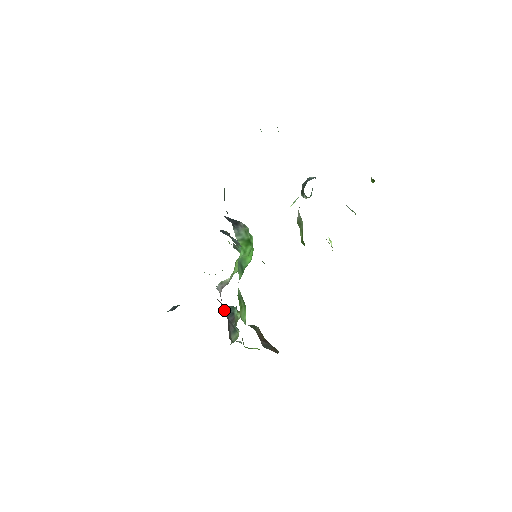
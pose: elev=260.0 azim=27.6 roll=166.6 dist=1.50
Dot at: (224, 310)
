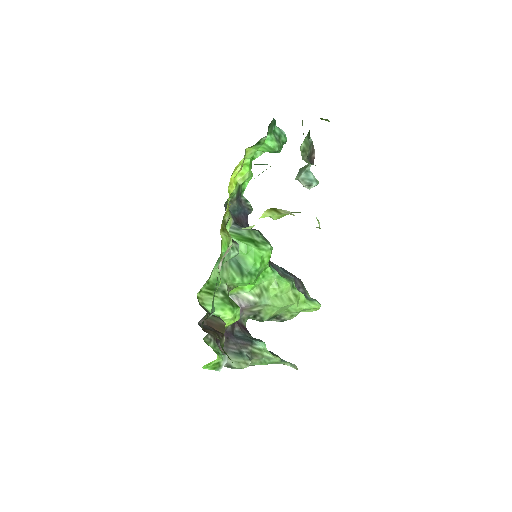
Dot at: (240, 333)
